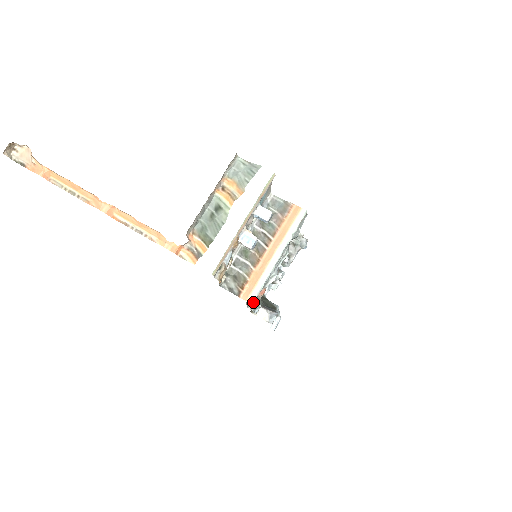
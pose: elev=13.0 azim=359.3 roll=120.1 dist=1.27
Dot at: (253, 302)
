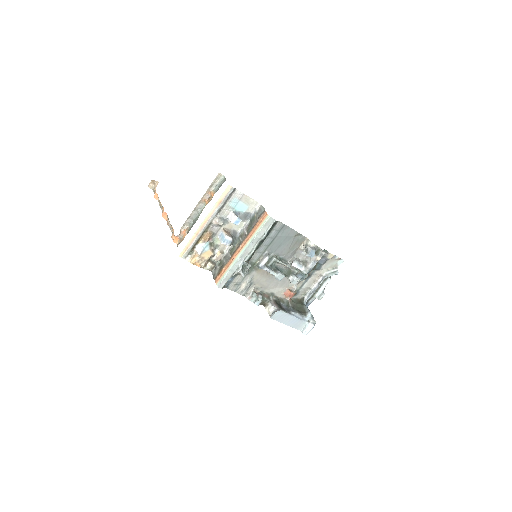
Dot at: (219, 285)
